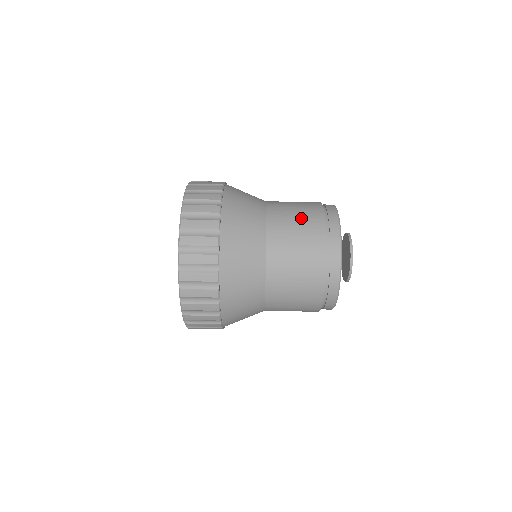
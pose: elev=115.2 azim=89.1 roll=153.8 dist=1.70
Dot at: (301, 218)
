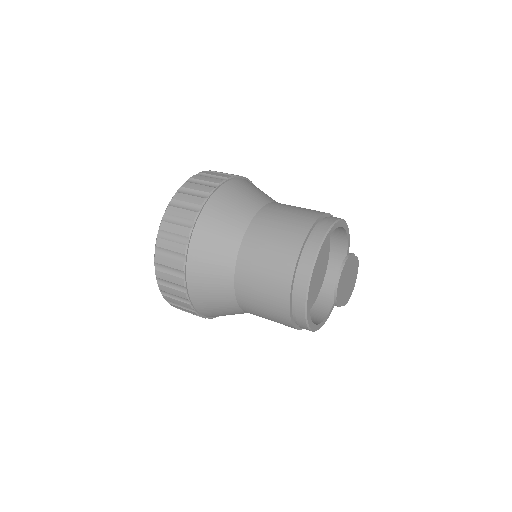
Dot at: occluded
